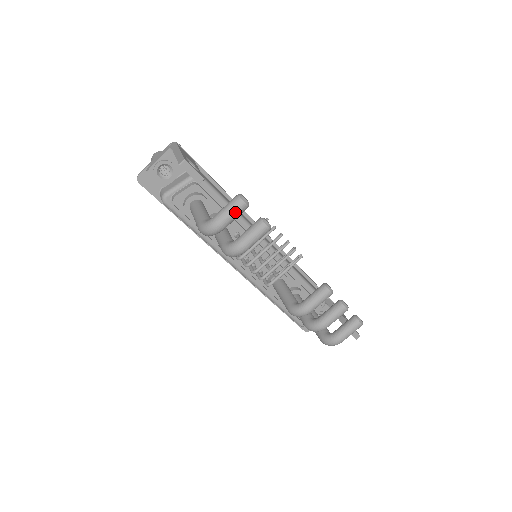
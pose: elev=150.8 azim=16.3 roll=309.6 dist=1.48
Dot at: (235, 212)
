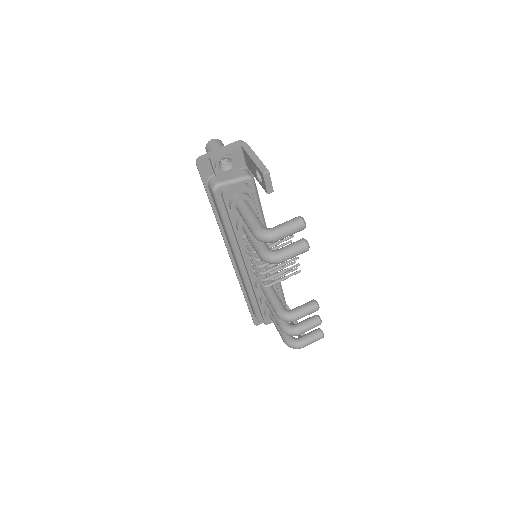
Dot at: (294, 231)
